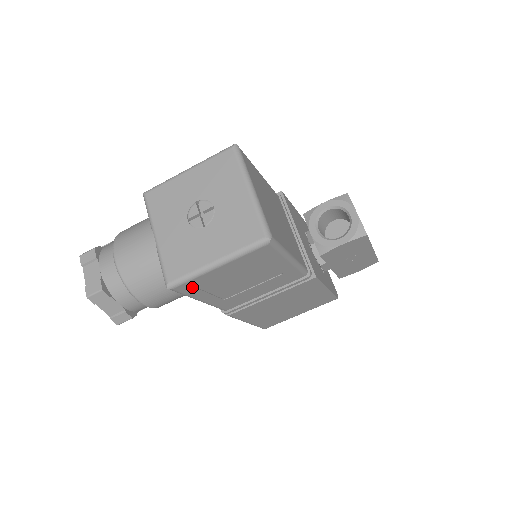
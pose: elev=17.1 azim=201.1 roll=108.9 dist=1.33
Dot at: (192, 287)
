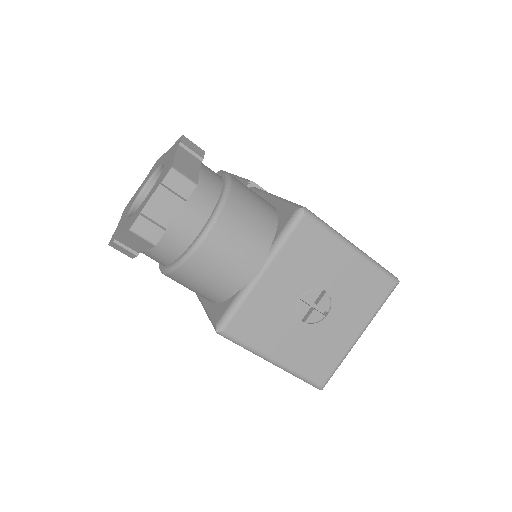
Dot at: occluded
